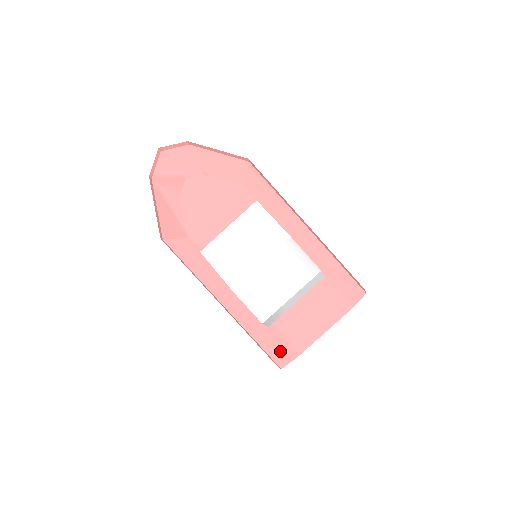
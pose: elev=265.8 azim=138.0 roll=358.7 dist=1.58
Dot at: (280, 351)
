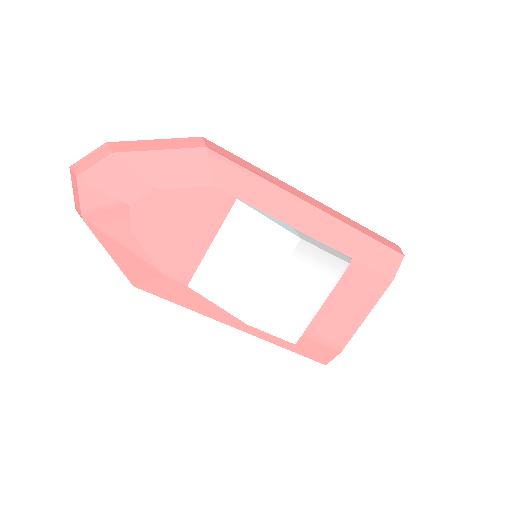
Dot at: (320, 351)
